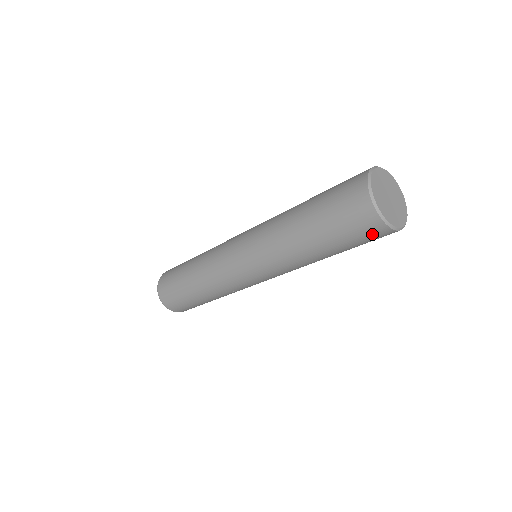
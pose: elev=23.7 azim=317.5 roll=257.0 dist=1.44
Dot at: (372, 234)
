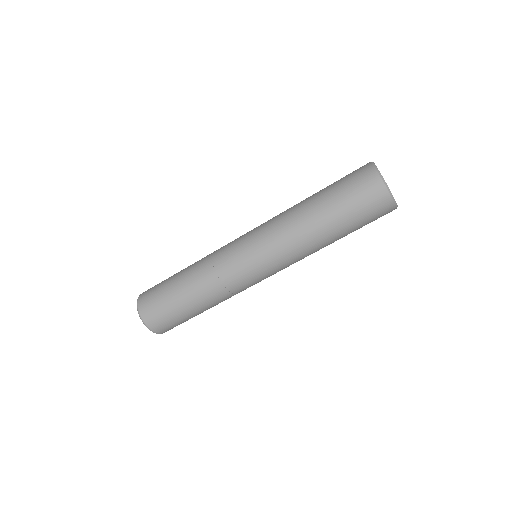
Dot at: (379, 210)
